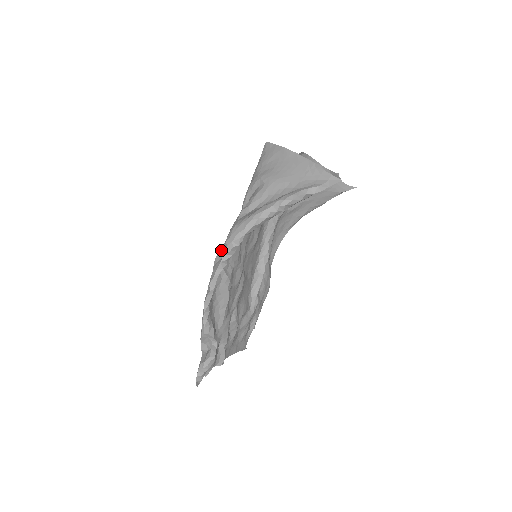
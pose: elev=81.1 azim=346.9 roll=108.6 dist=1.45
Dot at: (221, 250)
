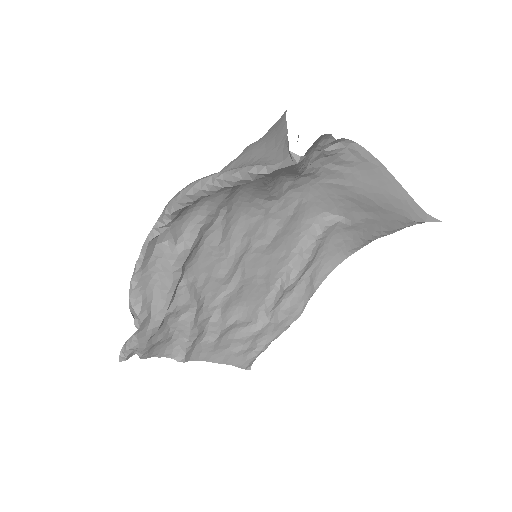
Dot at: occluded
